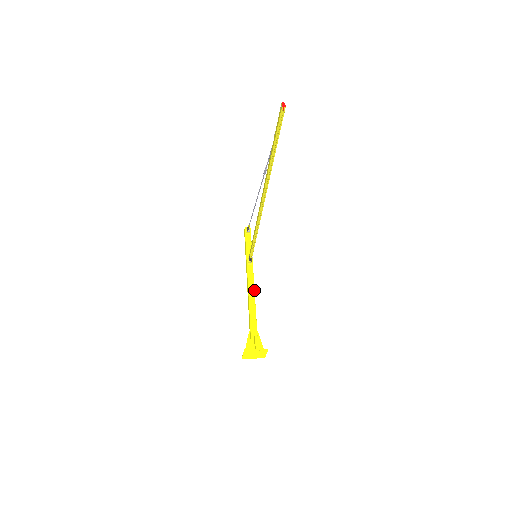
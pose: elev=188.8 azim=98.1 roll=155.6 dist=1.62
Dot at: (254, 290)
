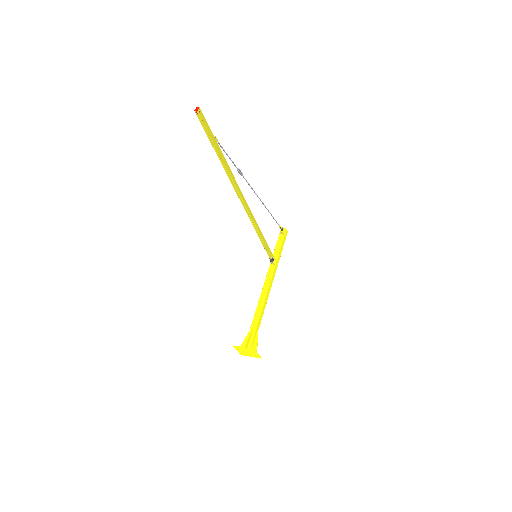
Dot at: (267, 290)
